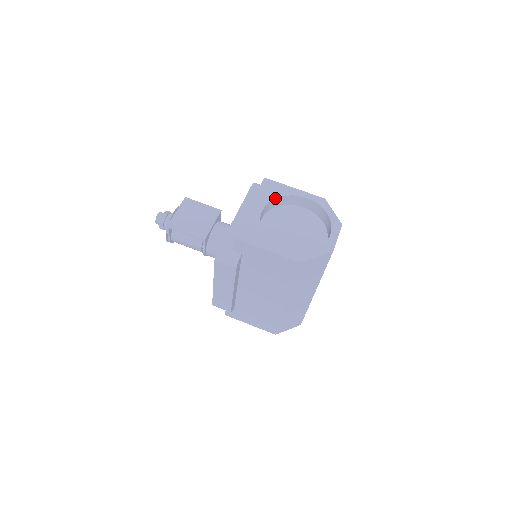
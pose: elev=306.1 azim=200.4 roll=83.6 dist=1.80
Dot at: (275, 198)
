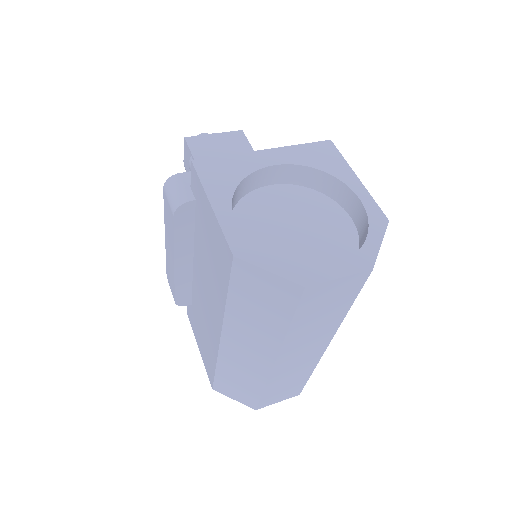
Dot at: (312, 166)
